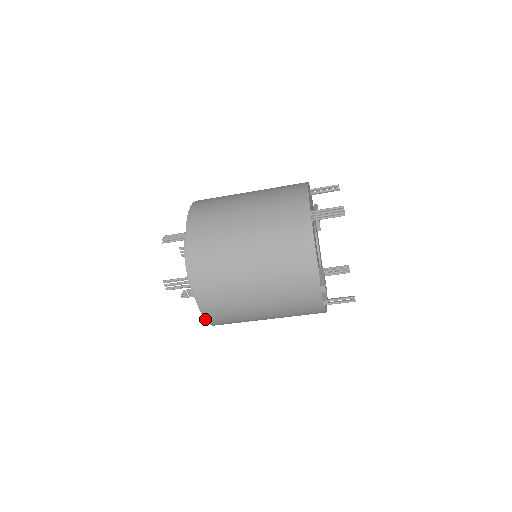
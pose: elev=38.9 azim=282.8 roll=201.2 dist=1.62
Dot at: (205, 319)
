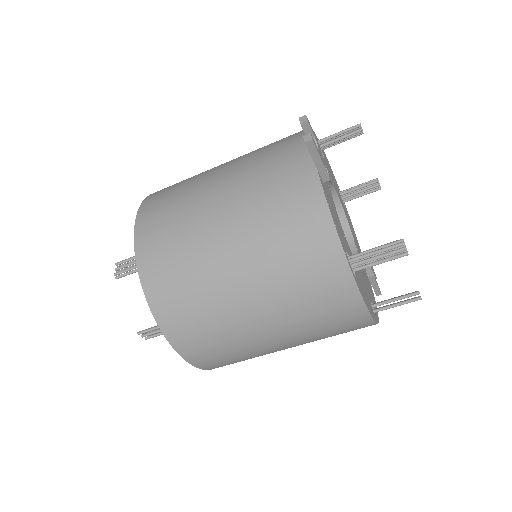
Dot at: (138, 271)
